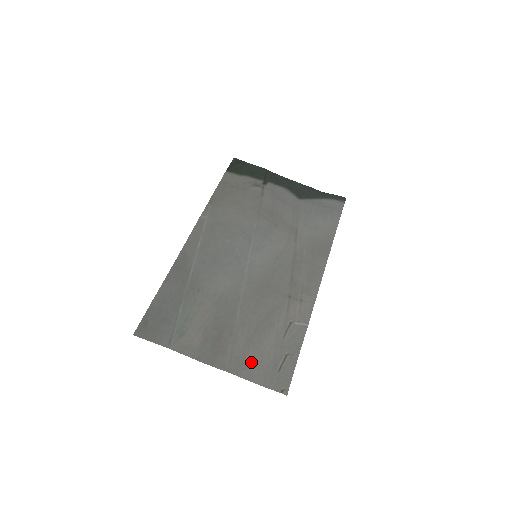
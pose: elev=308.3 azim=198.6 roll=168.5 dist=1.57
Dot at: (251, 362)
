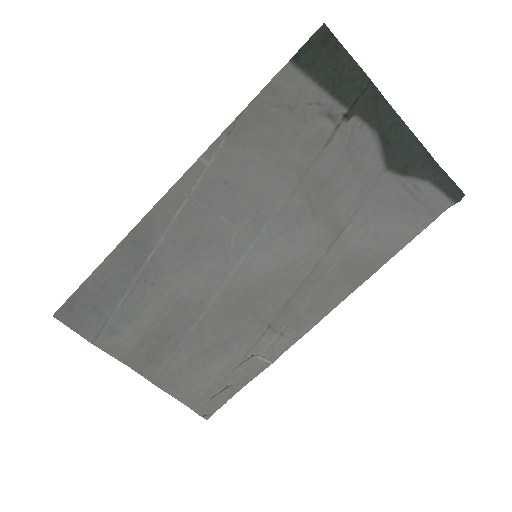
Dot at: (184, 382)
